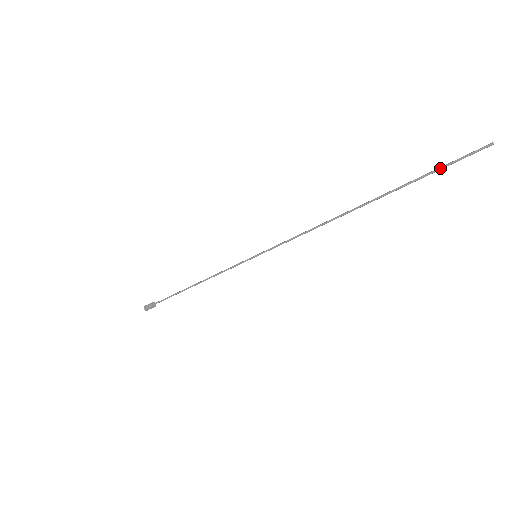
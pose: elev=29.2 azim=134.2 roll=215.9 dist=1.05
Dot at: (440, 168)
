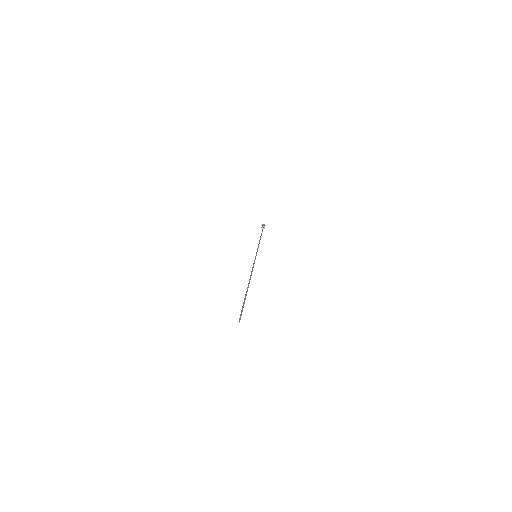
Dot at: (242, 307)
